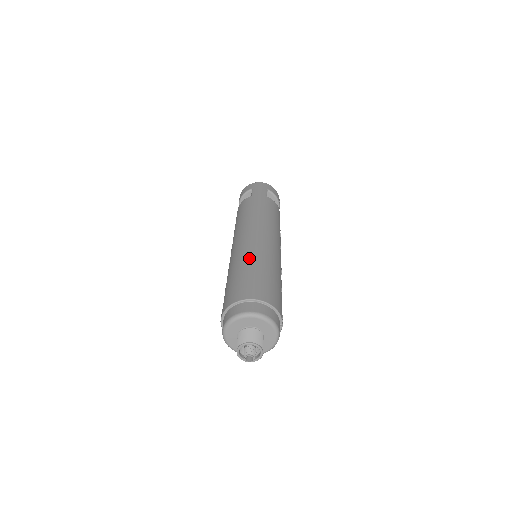
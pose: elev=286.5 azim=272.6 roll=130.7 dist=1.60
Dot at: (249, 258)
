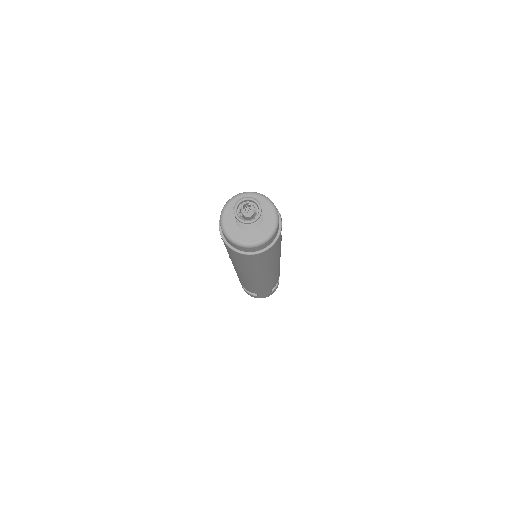
Dot at: occluded
